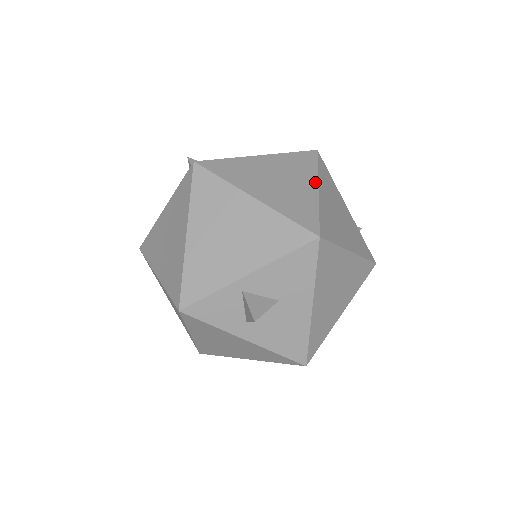
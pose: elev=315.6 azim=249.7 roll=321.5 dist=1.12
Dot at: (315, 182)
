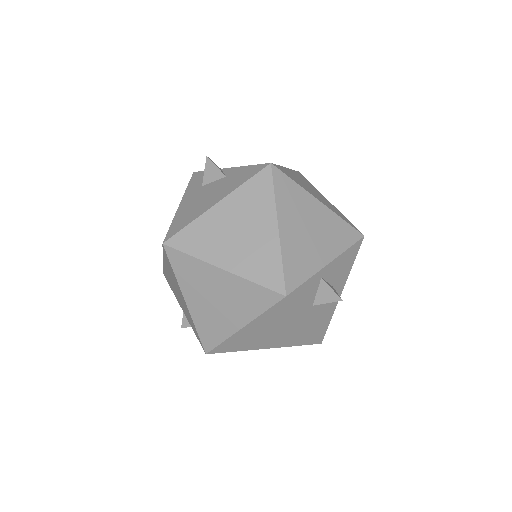
Dot at: occluded
